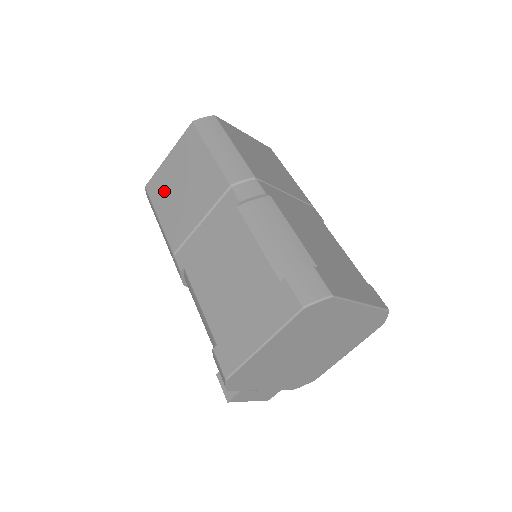
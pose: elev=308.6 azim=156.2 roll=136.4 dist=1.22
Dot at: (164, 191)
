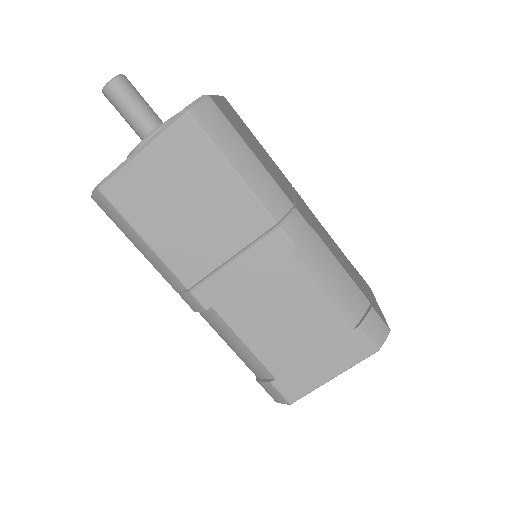
Dot at: occluded
